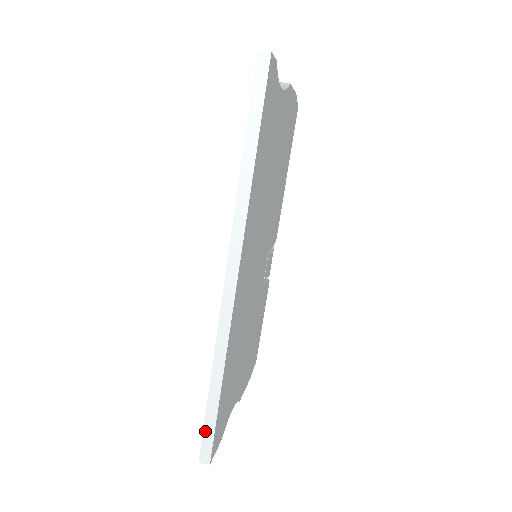
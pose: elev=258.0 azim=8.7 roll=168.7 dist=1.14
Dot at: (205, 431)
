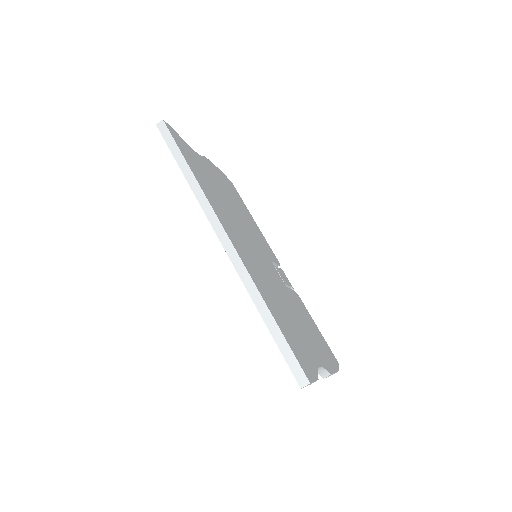
Dot at: (286, 358)
